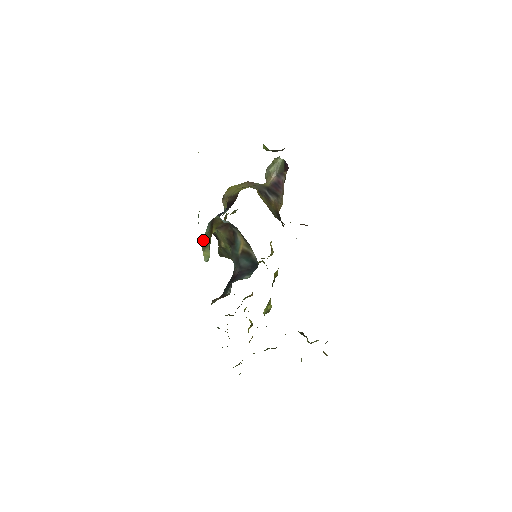
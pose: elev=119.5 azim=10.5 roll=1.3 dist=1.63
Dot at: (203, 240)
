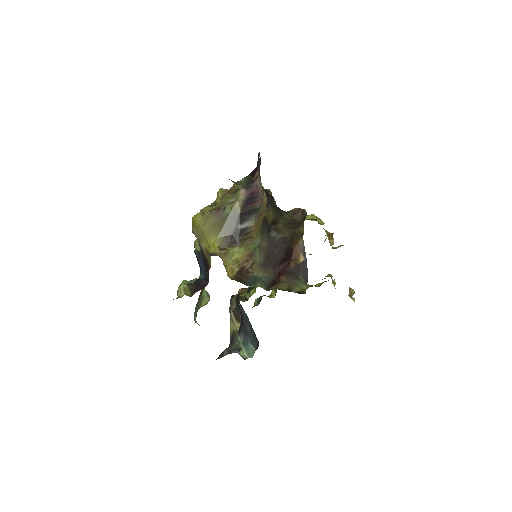
Dot at: (196, 313)
